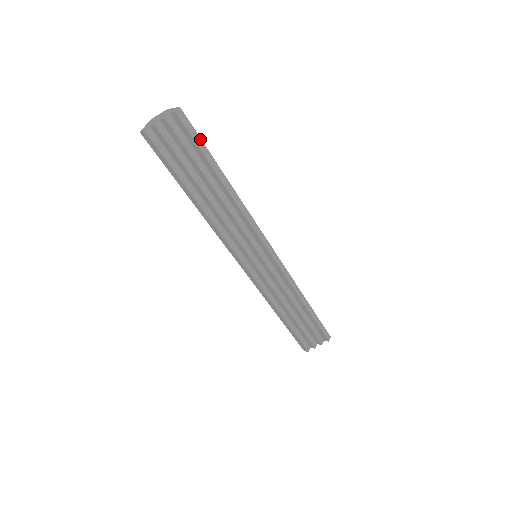
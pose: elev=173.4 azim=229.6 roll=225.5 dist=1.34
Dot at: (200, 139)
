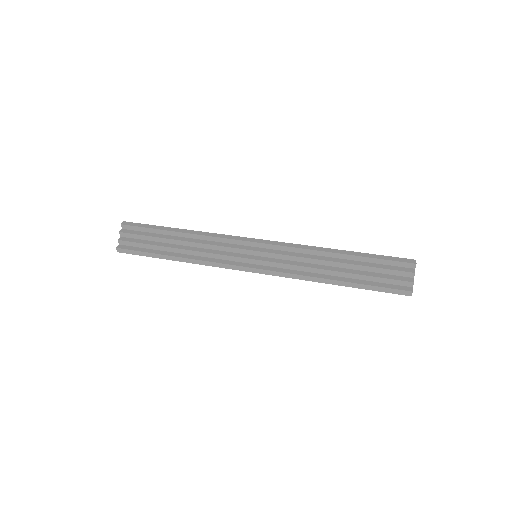
Dot at: (146, 225)
